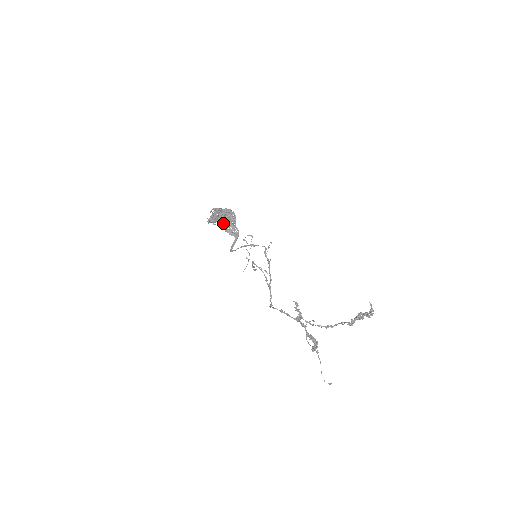
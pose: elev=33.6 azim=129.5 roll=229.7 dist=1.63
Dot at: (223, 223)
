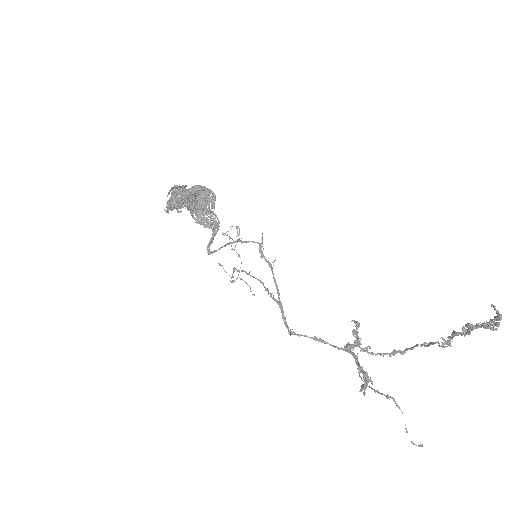
Dot at: (193, 209)
